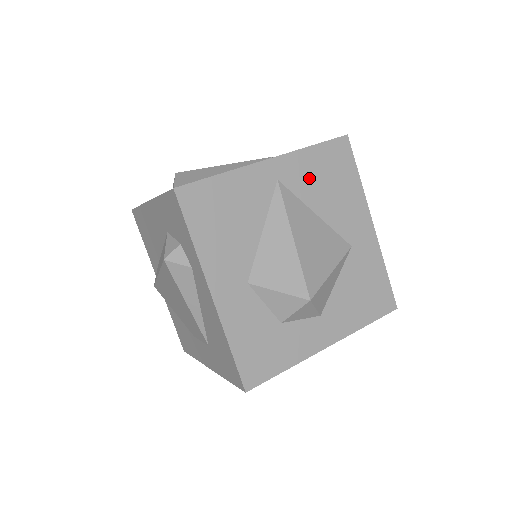
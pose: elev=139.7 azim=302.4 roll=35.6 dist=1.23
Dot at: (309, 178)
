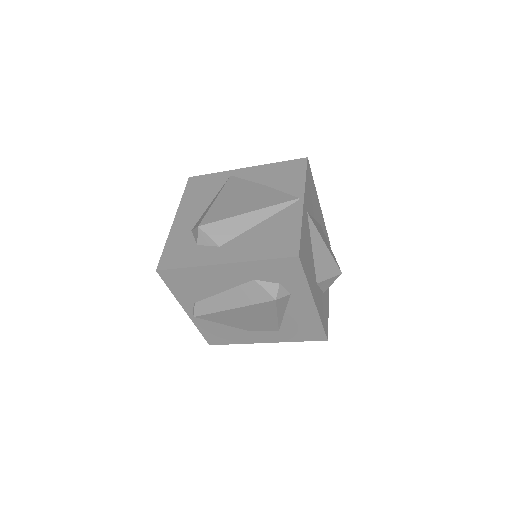
Dot at: (310, 199)
